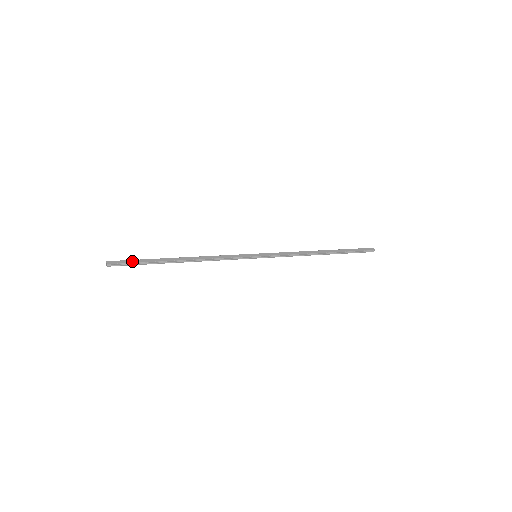
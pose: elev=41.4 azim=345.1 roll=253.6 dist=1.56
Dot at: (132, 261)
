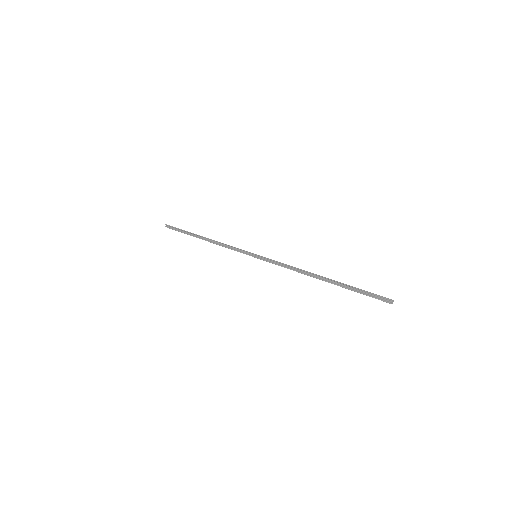
Dot at: occluded
